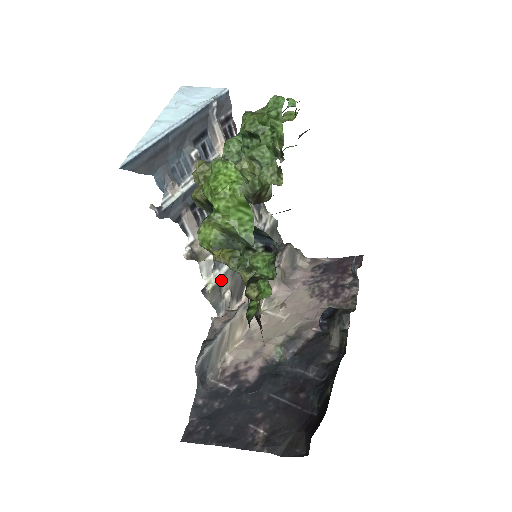
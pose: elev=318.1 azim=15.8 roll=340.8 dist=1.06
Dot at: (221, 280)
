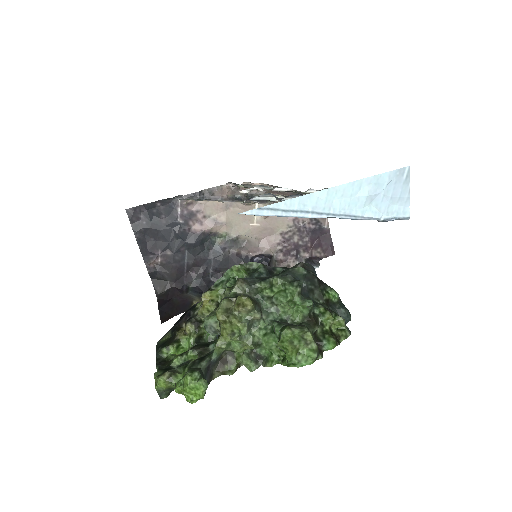
Dot at: occluded
